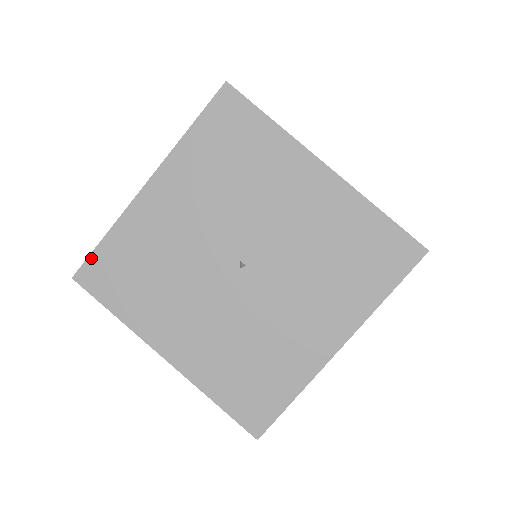
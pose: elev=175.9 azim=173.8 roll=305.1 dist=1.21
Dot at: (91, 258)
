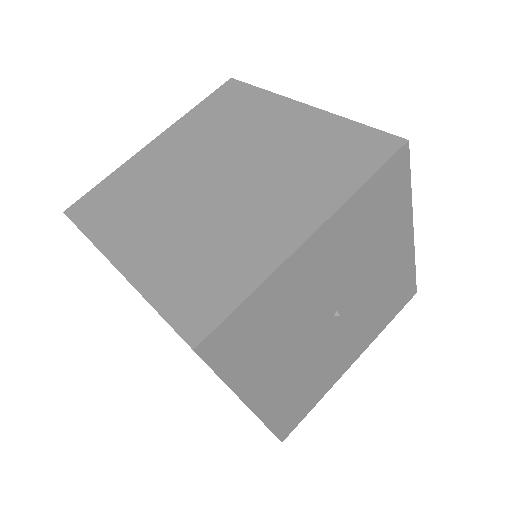
Dot at: (224, 323)
